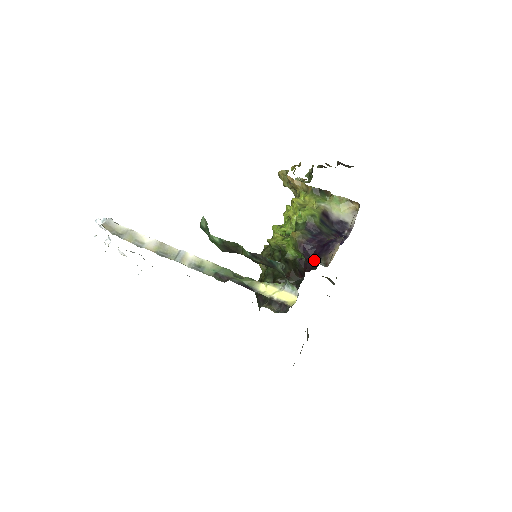
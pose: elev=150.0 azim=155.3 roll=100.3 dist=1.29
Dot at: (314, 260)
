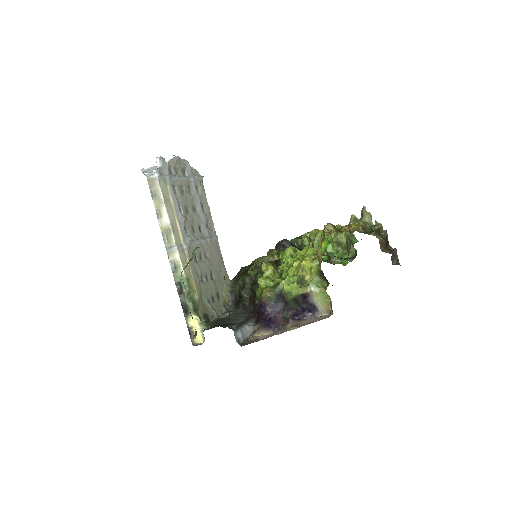
Dot at: (258, 317)
